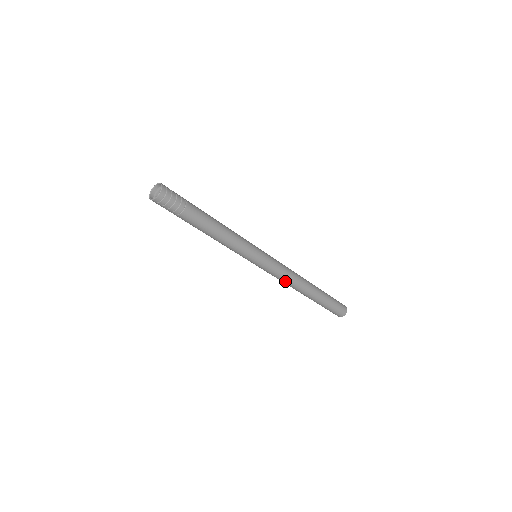
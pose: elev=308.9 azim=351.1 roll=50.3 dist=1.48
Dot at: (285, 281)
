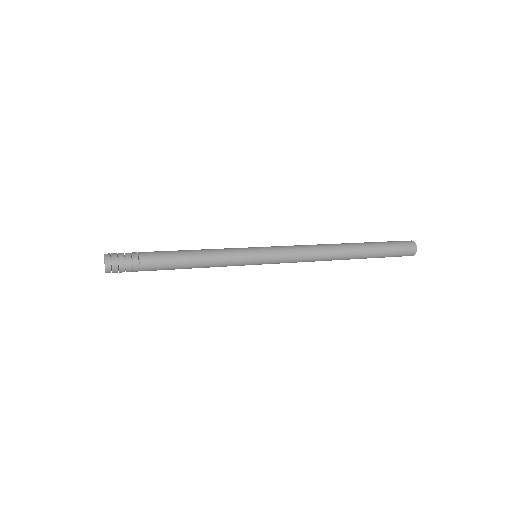
Dot at: (309, 257)
